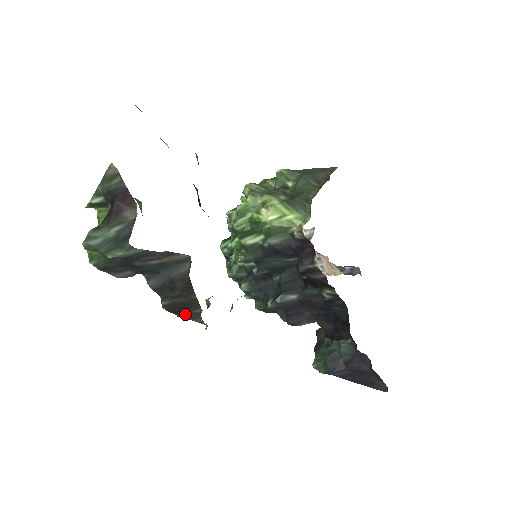
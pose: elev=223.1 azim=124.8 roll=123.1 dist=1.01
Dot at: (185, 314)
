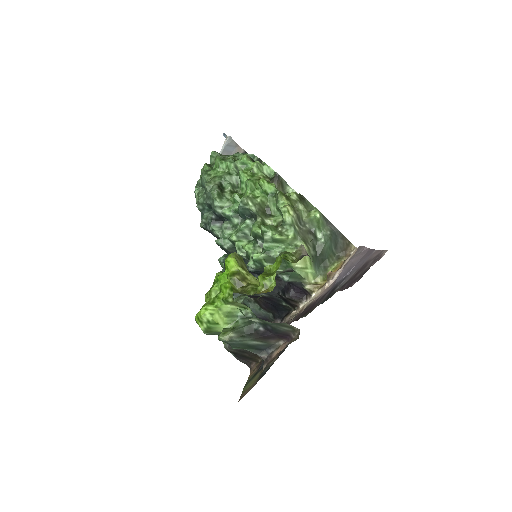
Dot at: (240, 358)
